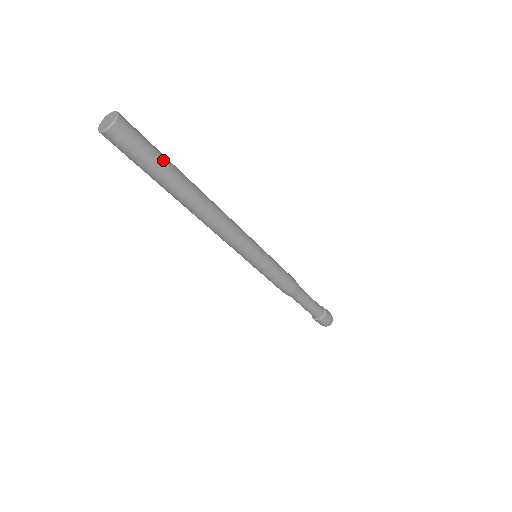
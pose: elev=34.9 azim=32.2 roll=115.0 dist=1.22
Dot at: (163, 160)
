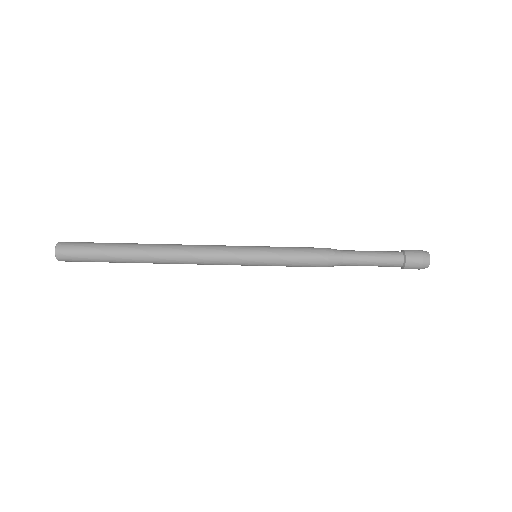
Dot at: (106, 243)
